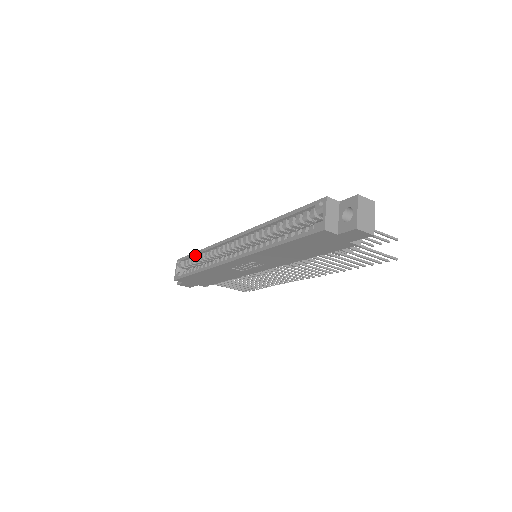
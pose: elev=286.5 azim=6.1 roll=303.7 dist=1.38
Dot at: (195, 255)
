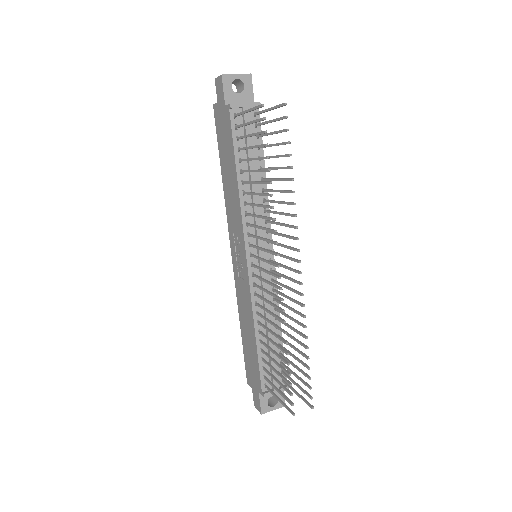
Dot at: occluded
